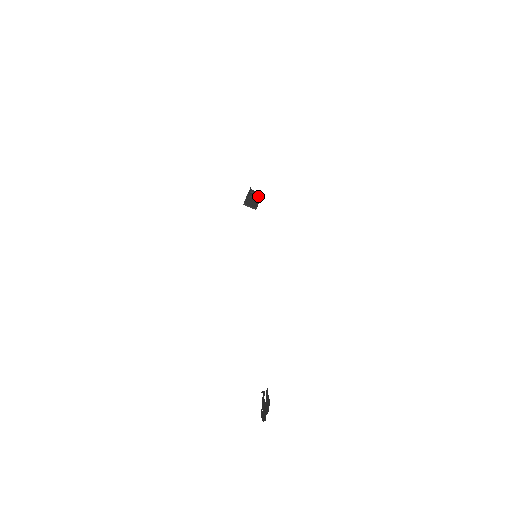
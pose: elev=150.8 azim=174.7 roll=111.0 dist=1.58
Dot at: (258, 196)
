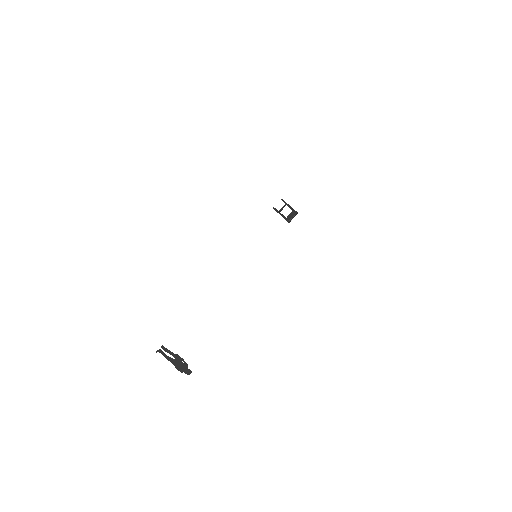
Dot at: (296, 211)
